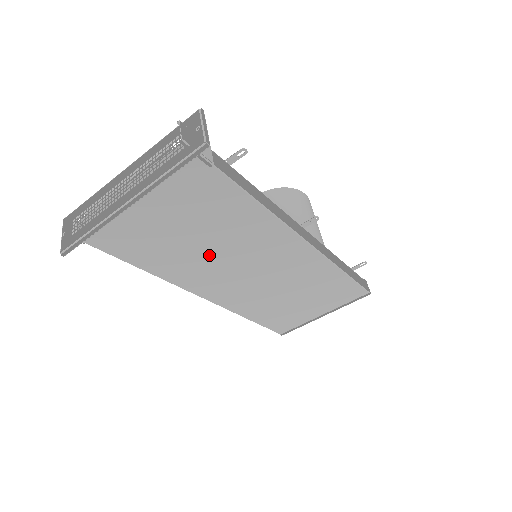
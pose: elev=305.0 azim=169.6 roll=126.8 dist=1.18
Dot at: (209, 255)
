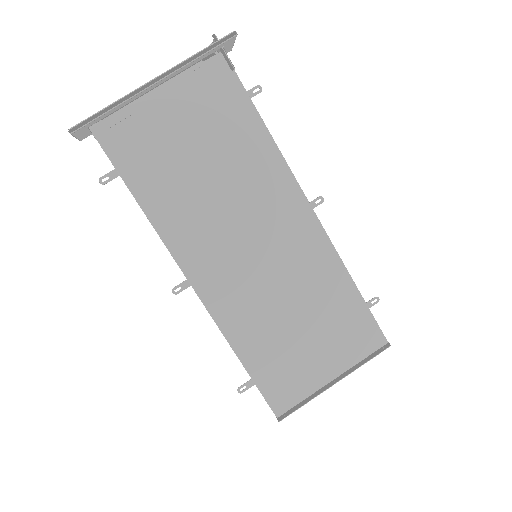
Dot at: (211, 199)
